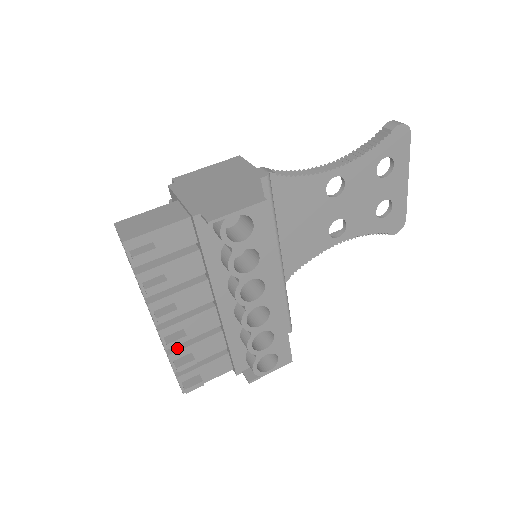
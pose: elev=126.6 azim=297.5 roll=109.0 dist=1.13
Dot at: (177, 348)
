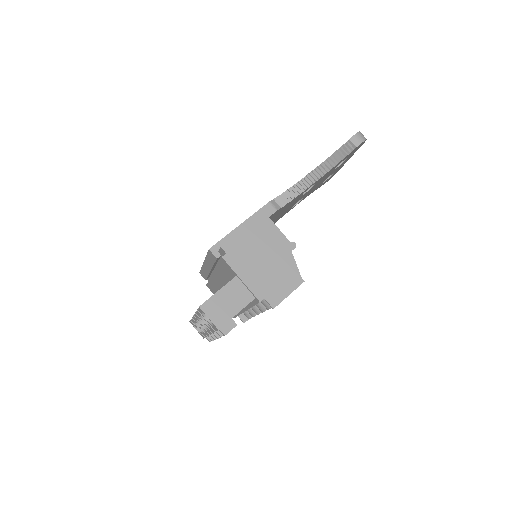
Dot at: occluded
